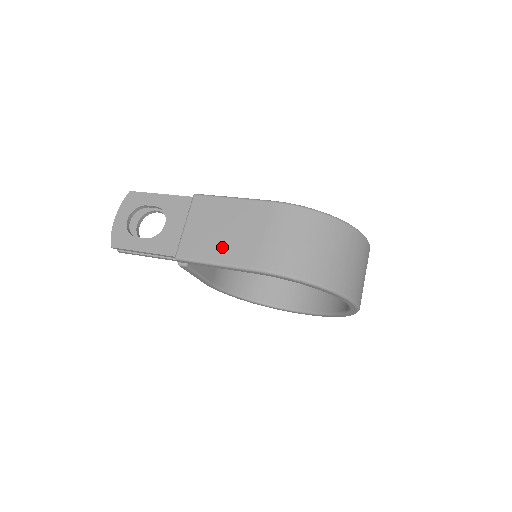
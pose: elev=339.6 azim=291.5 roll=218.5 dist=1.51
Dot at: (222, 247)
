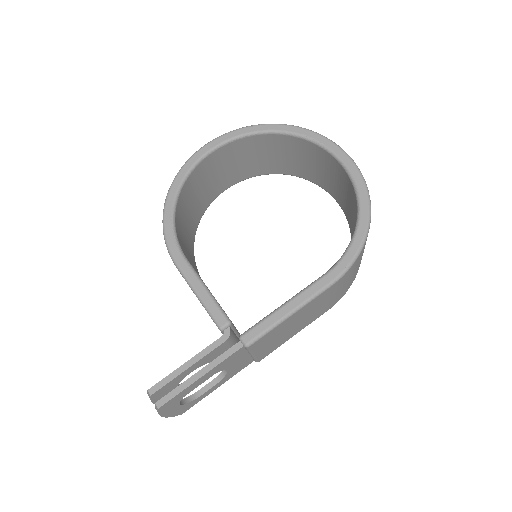
Dot at: (298, 328)
